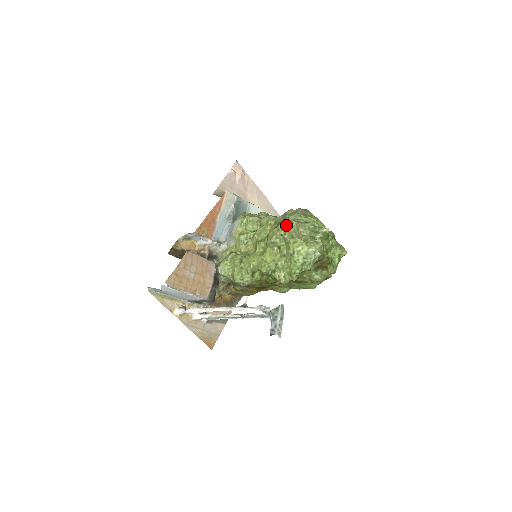
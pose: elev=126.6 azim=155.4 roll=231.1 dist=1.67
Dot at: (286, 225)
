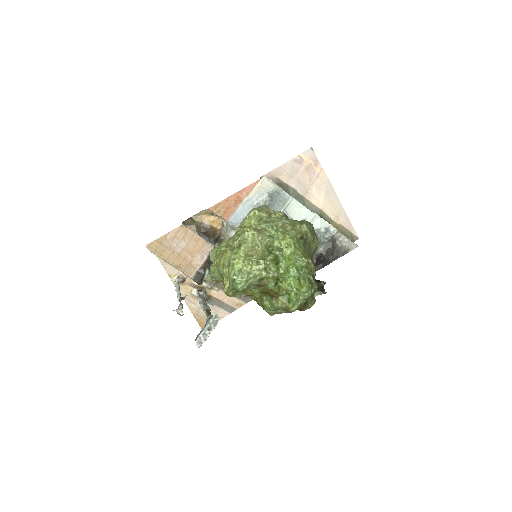
Dot at: (242, 231)
